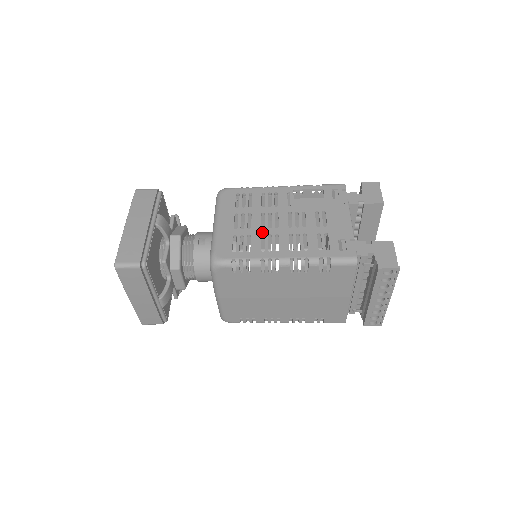
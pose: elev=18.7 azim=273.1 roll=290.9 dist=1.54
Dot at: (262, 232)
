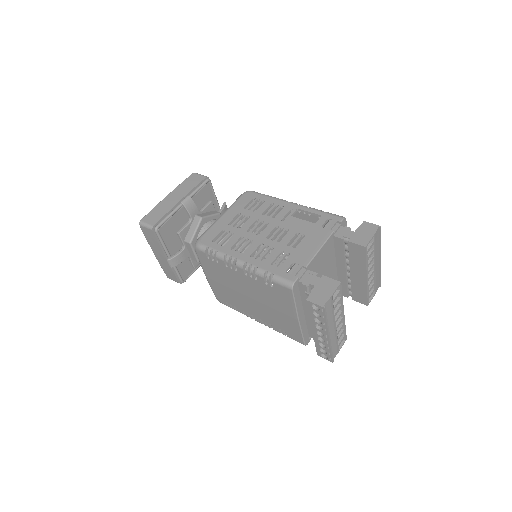
Dot at: (244, 234)
